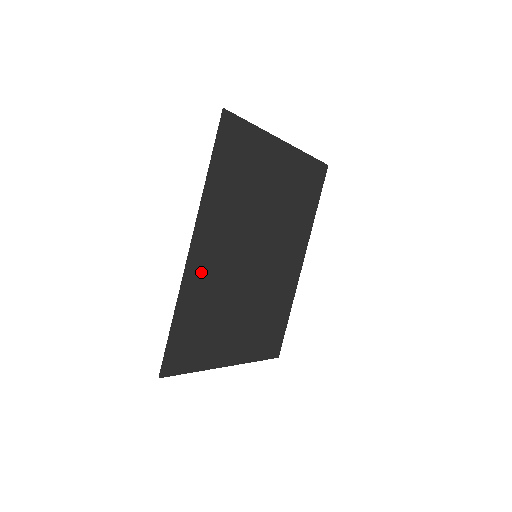
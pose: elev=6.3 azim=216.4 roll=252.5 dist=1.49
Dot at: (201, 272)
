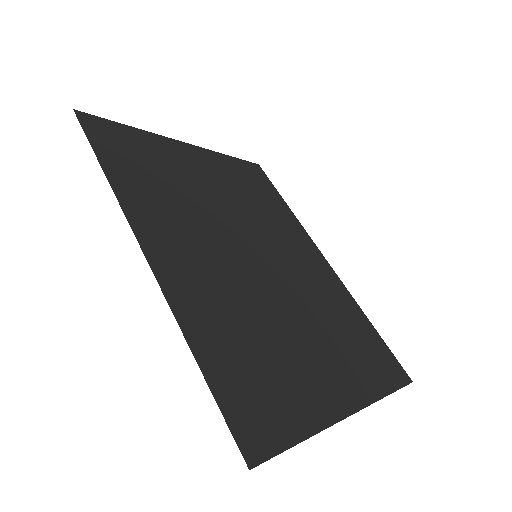
Dot at: (189, 283)
